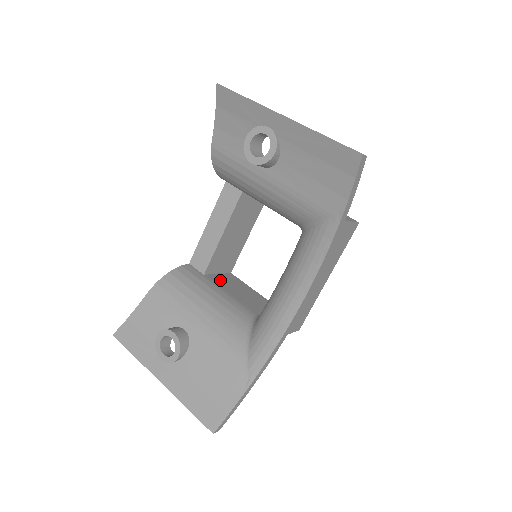
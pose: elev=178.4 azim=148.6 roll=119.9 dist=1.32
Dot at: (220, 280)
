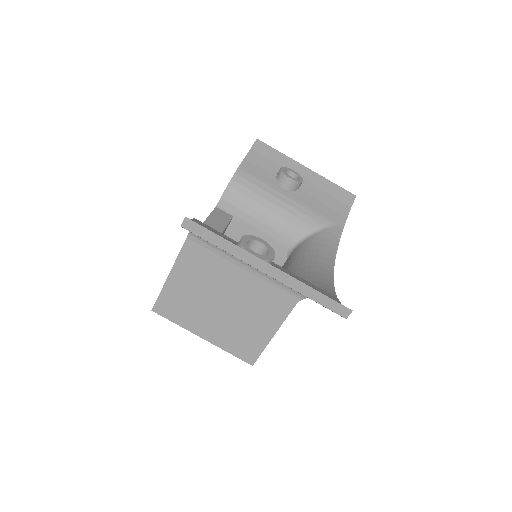
Dot at: occluded
